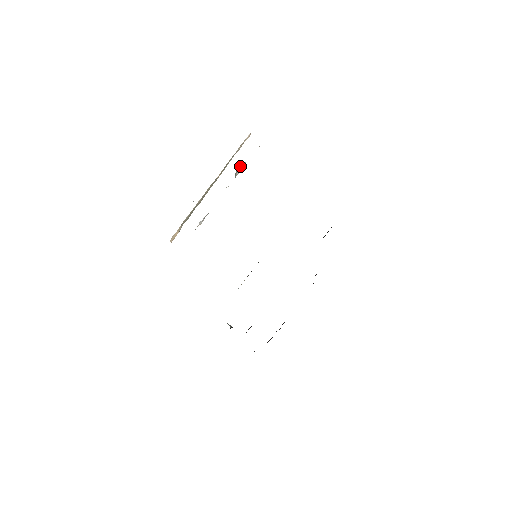
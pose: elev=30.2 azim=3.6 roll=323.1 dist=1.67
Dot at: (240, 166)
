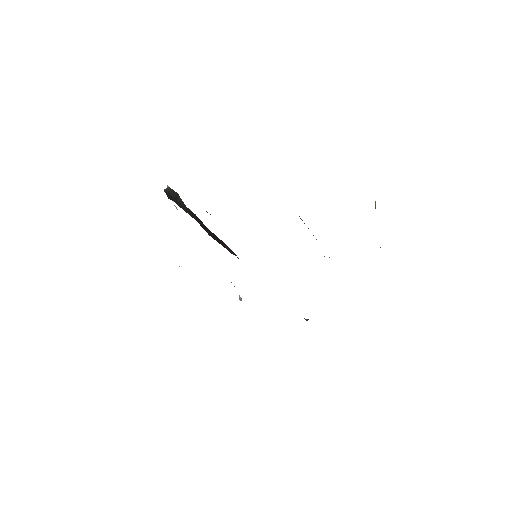
Dot at: occluded
